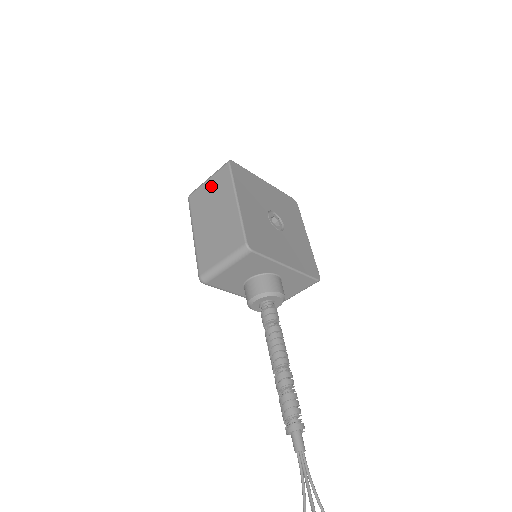
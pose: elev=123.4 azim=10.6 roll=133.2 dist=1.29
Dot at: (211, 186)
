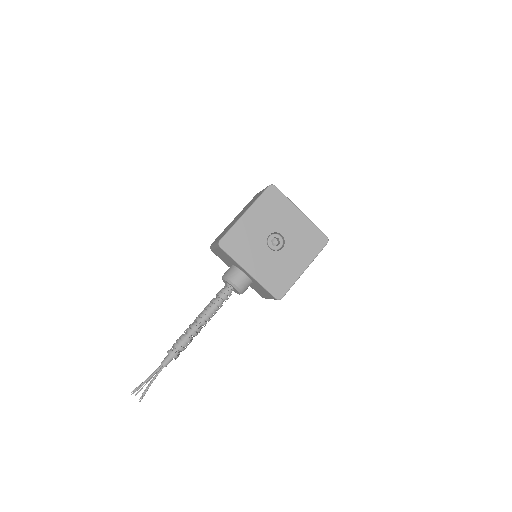
Dot at: occluded
